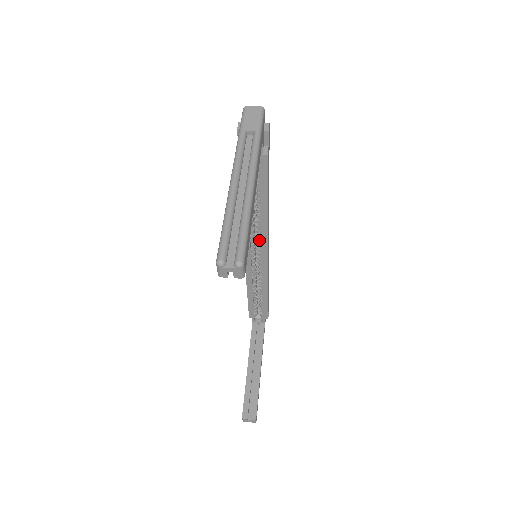
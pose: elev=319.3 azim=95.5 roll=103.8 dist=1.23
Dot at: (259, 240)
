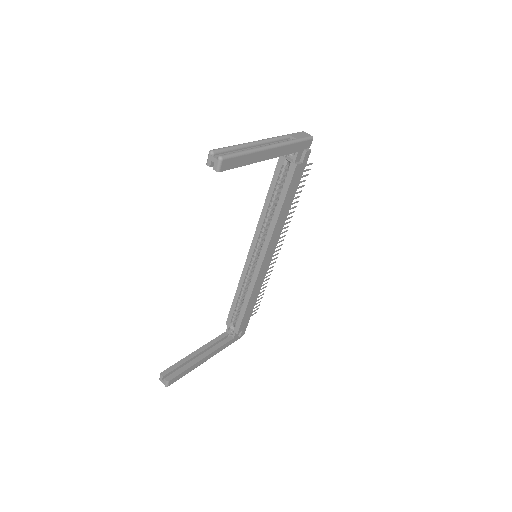
Dot at: (264, 242)
